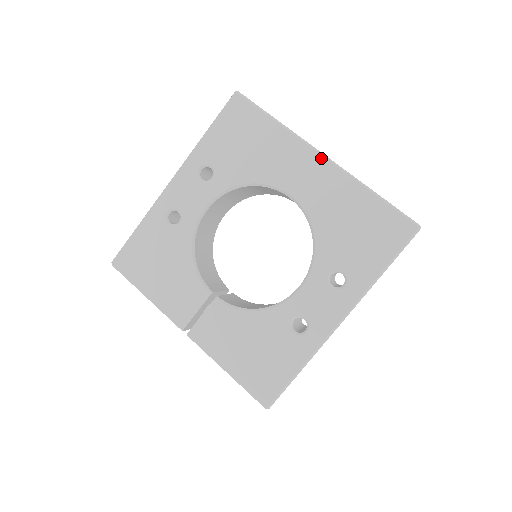
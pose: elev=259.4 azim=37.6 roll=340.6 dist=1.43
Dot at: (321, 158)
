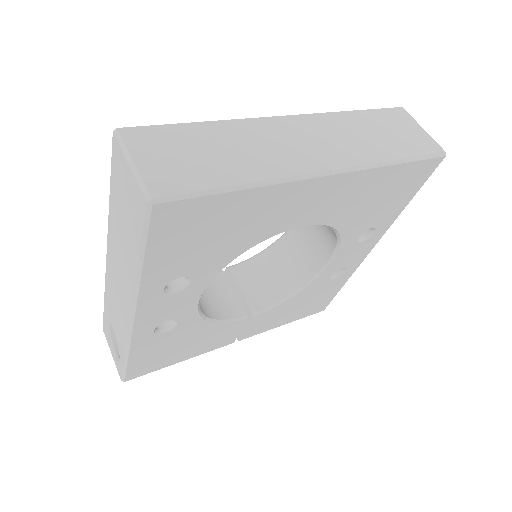
Dot at: (328, 179)
